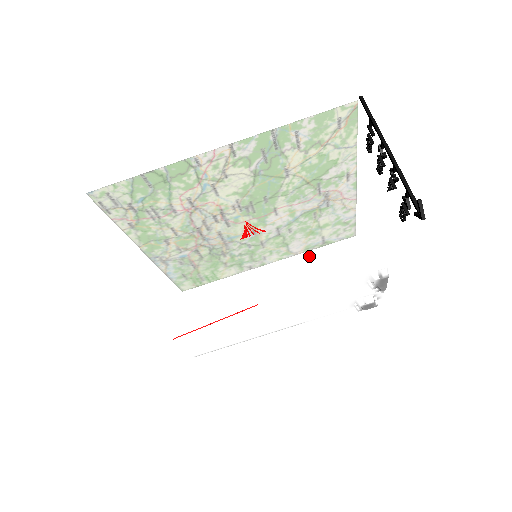
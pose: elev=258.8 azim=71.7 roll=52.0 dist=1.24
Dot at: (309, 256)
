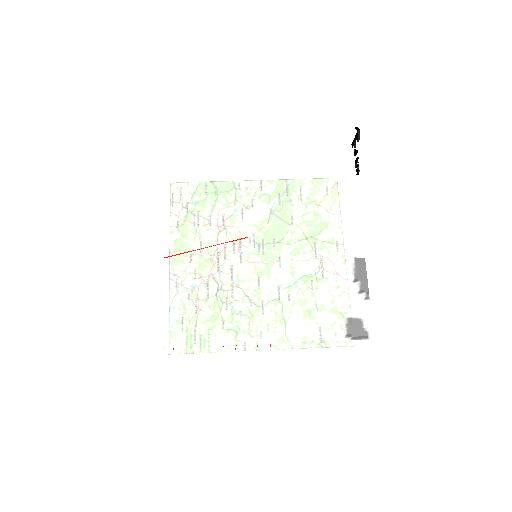
Dot at: (295, 195)
